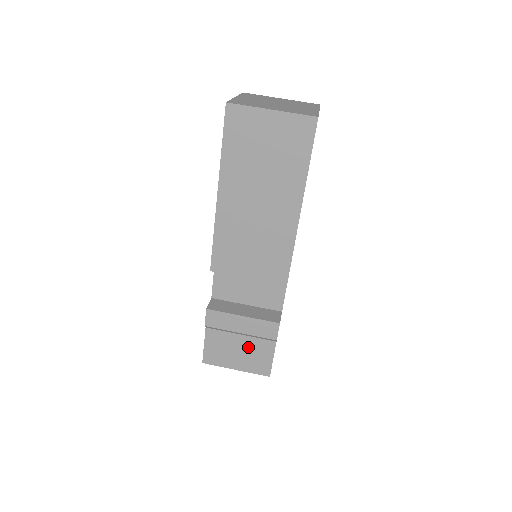
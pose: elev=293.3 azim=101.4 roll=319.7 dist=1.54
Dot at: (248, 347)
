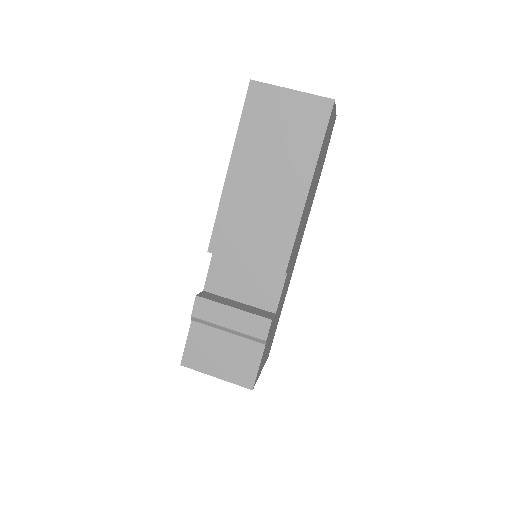
Dot at: (234, 349)
